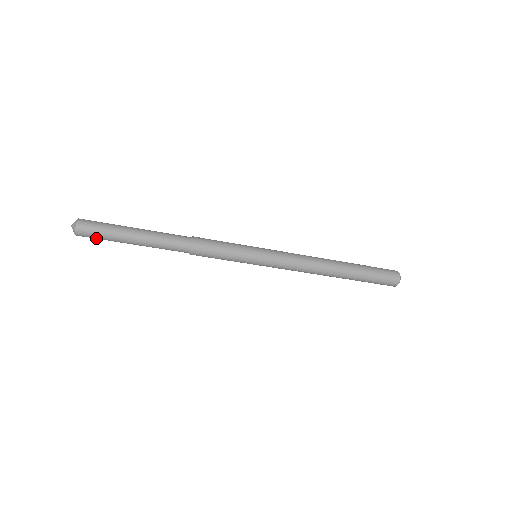
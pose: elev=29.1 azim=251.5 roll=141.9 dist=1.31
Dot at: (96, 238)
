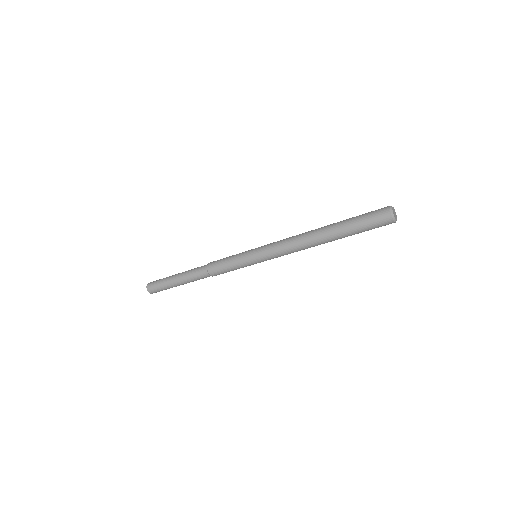
Dot at: (162, 290)
